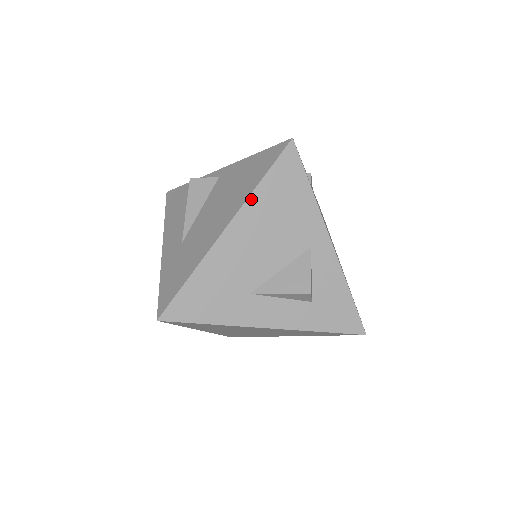
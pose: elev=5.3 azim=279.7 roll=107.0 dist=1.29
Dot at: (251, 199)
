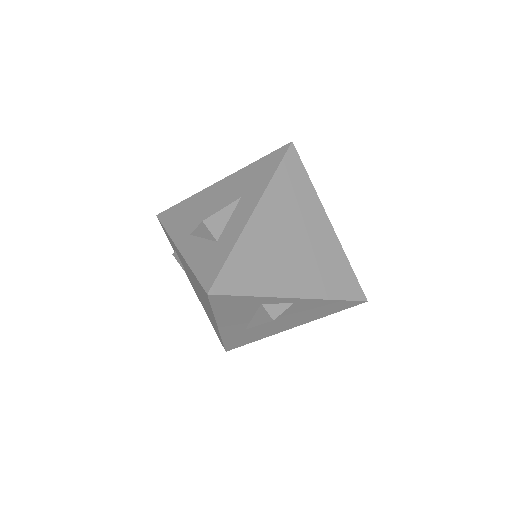
Dot at: (316, 318)
